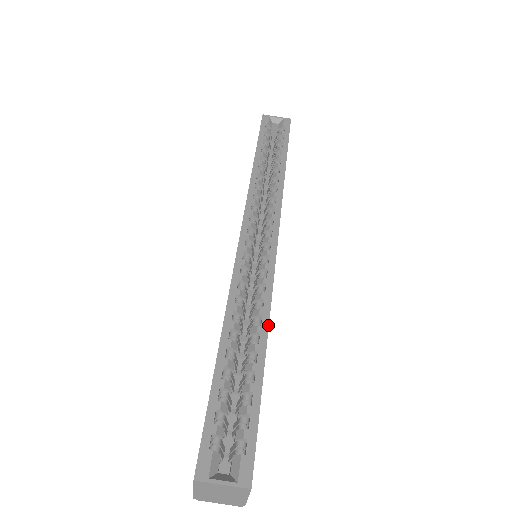
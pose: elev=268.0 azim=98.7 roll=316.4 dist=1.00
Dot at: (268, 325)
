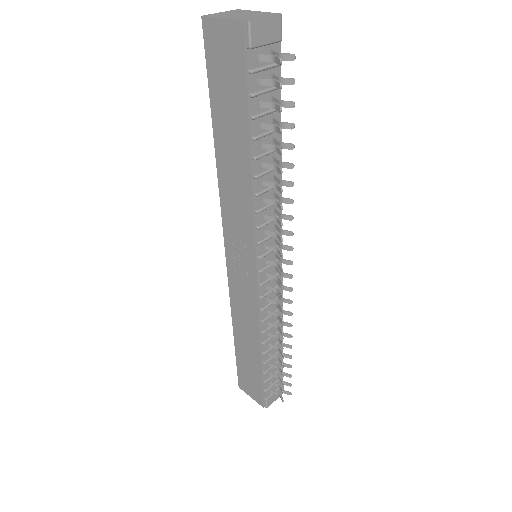
Dot at: occluded
